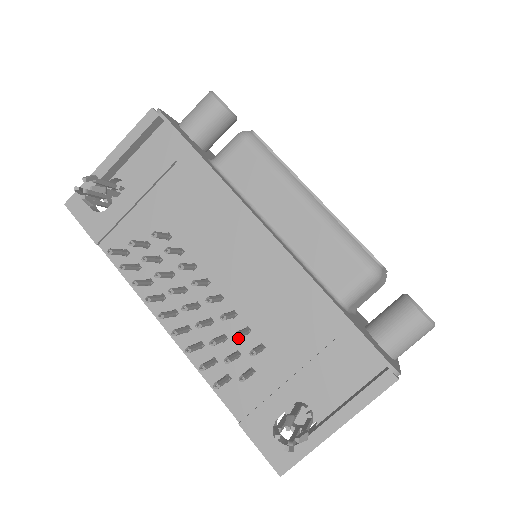
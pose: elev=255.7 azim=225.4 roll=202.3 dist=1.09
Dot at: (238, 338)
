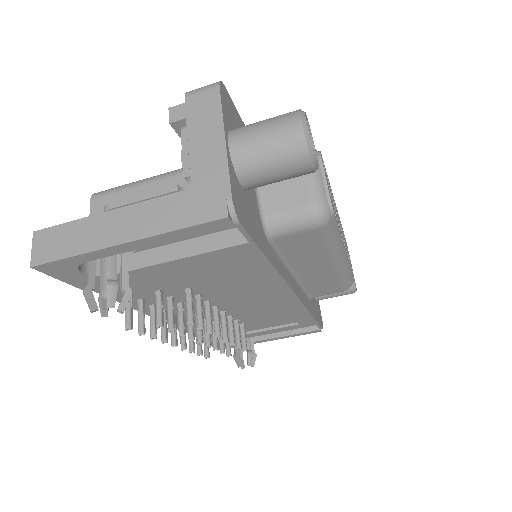
Dot at: occluded
